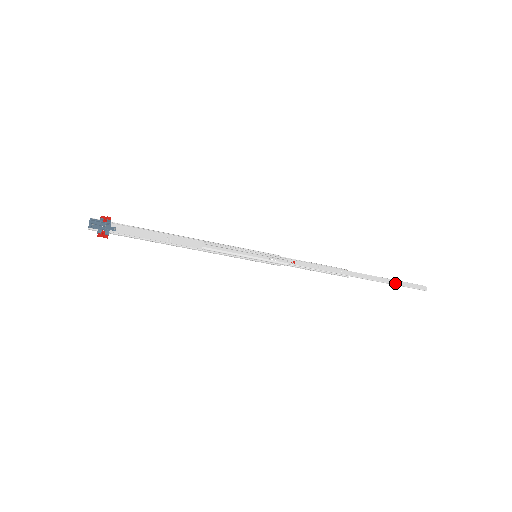
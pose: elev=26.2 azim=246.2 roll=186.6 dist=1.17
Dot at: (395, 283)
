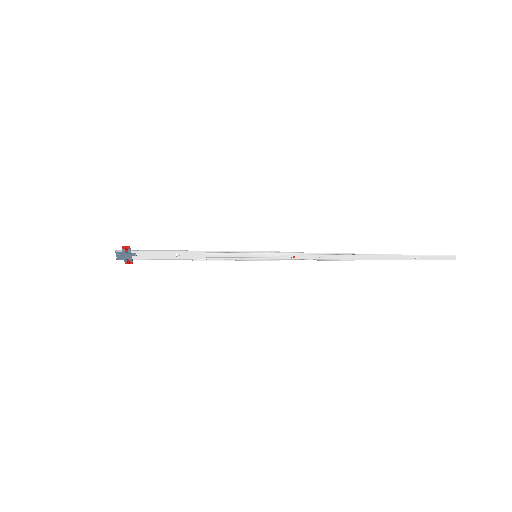
Dot at: (412, 259)
